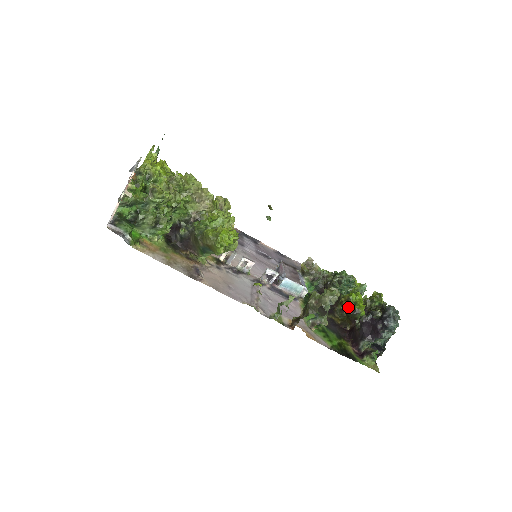
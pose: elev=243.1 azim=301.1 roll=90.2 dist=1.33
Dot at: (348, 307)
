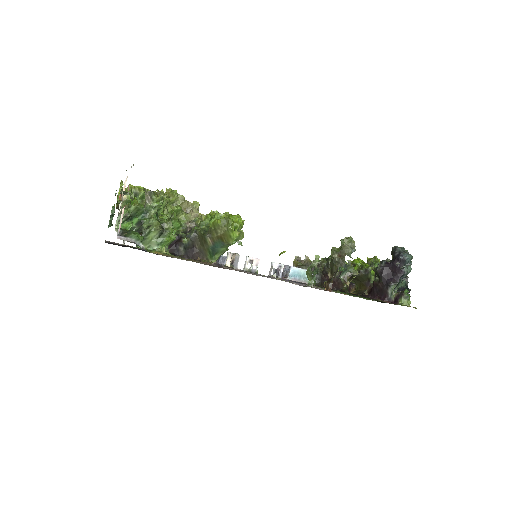
Dot at: (358, 270)
